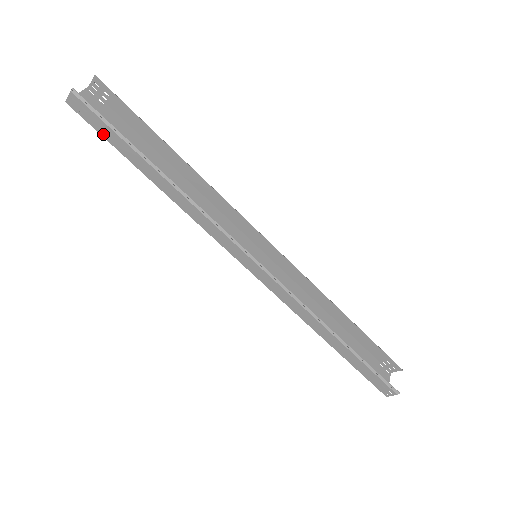
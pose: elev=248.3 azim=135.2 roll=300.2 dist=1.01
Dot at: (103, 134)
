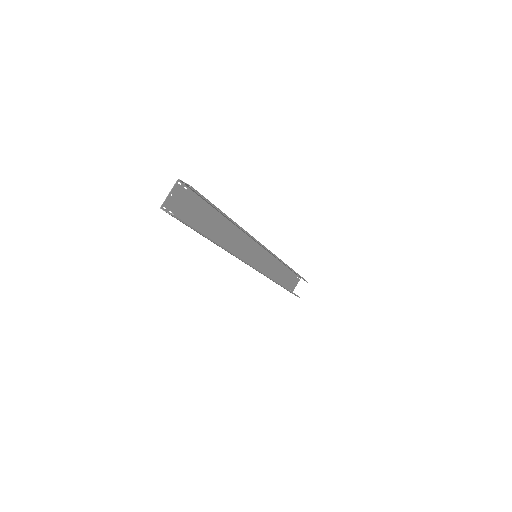
Dot at: (183, 223)
